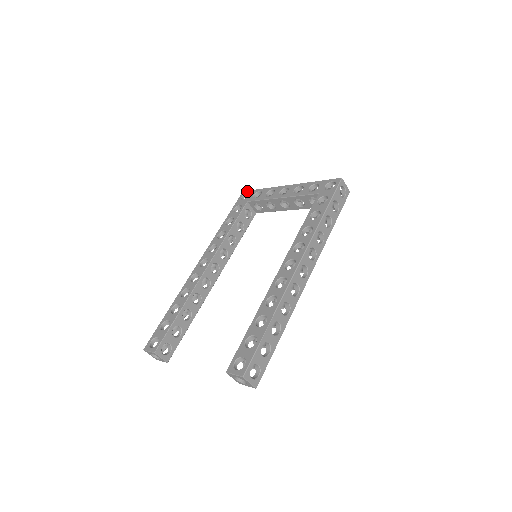
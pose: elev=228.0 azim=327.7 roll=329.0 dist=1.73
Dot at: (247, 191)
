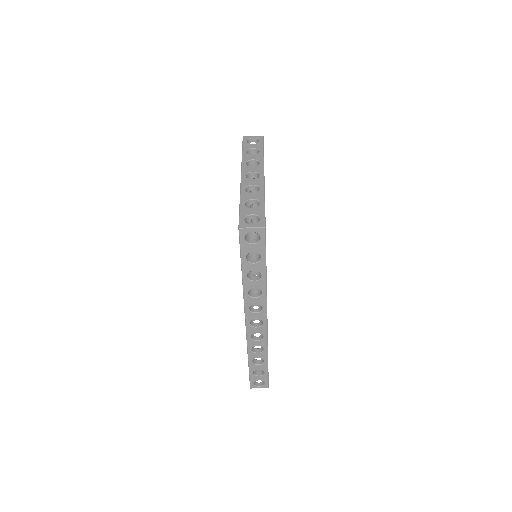
Dot at: (242, 142)
